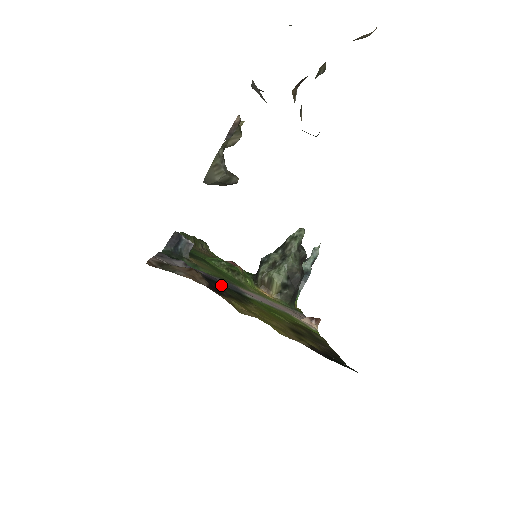
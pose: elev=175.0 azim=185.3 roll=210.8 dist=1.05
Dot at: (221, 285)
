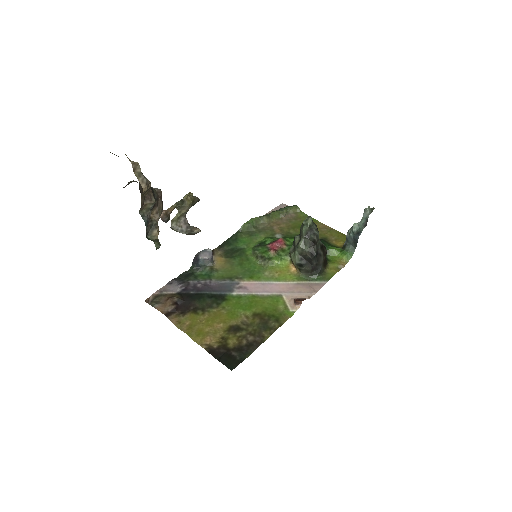
Dot at: (198, 298)
